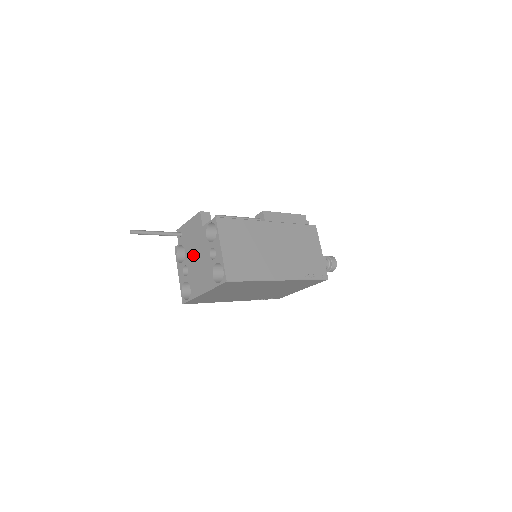
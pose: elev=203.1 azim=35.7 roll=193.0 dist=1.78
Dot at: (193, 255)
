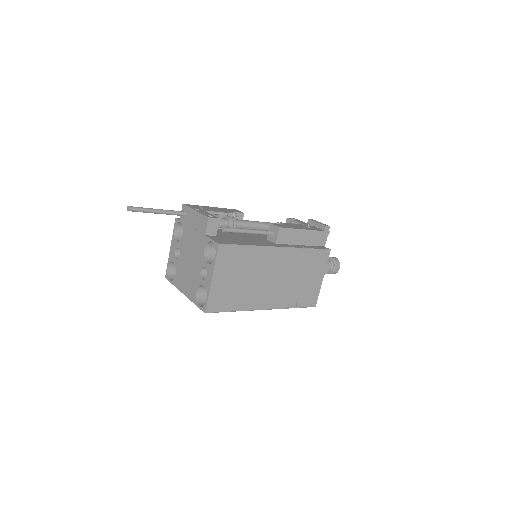
Dot at: (188, 249)
